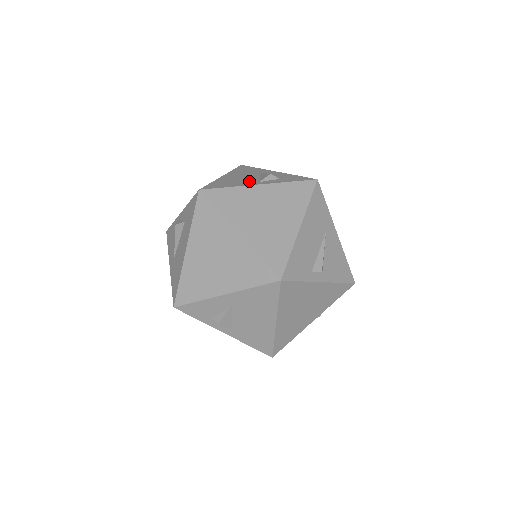
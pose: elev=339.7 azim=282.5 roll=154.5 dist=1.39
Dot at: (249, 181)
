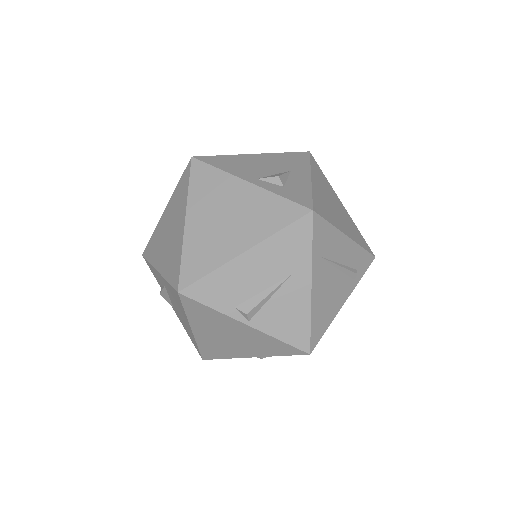
Dot at: (252, 172)
